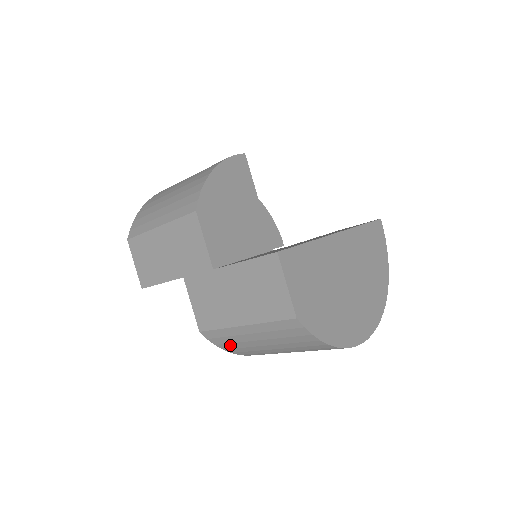
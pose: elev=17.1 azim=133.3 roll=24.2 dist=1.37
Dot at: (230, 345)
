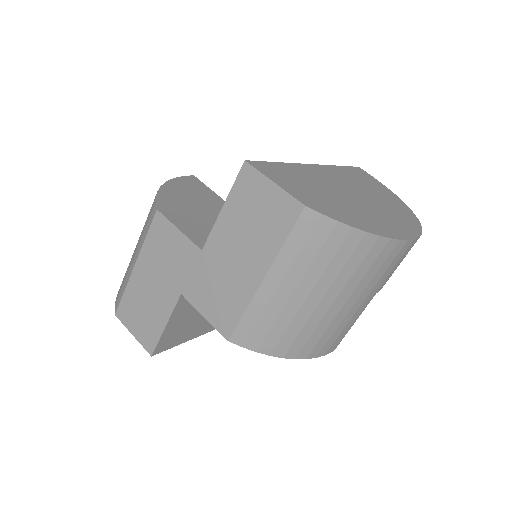
Dot at: (271, 336)
